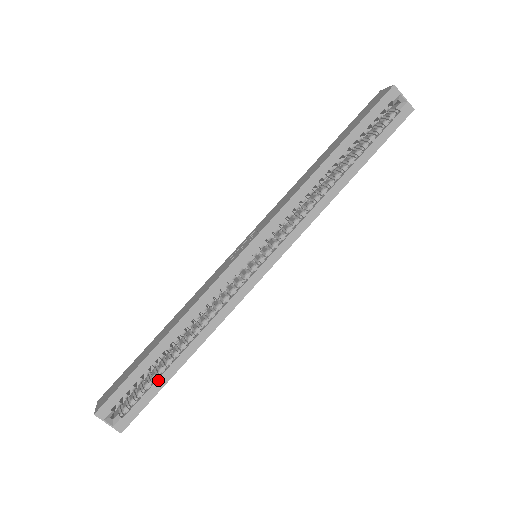
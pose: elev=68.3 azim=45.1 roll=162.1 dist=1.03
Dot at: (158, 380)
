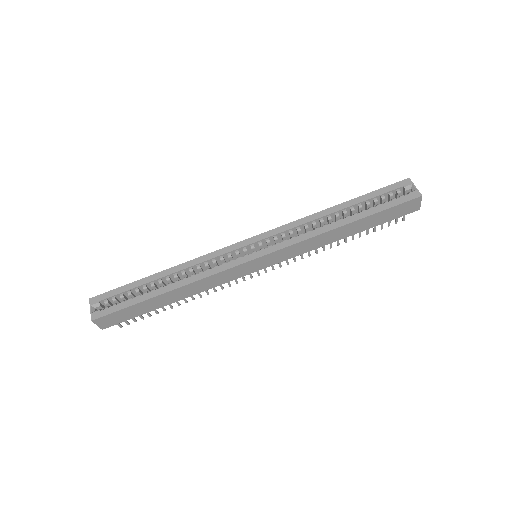
Dot at: (138, 297)
